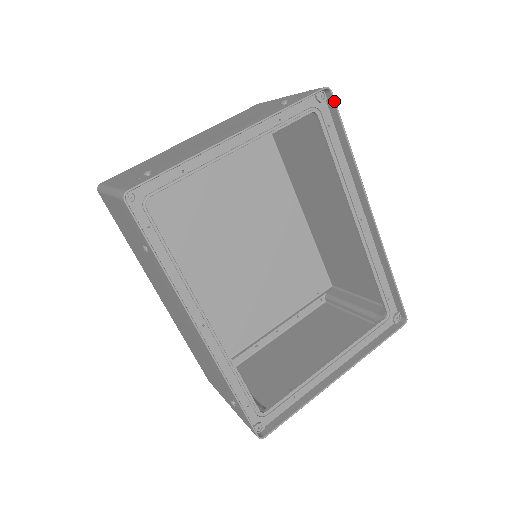
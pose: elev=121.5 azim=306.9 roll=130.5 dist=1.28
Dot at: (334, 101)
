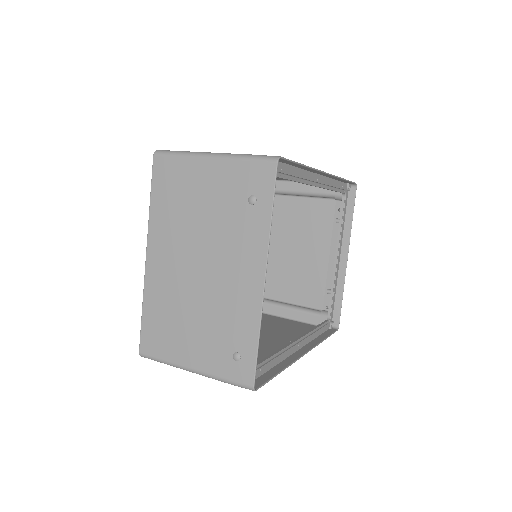
Dot at: (284, 160)
